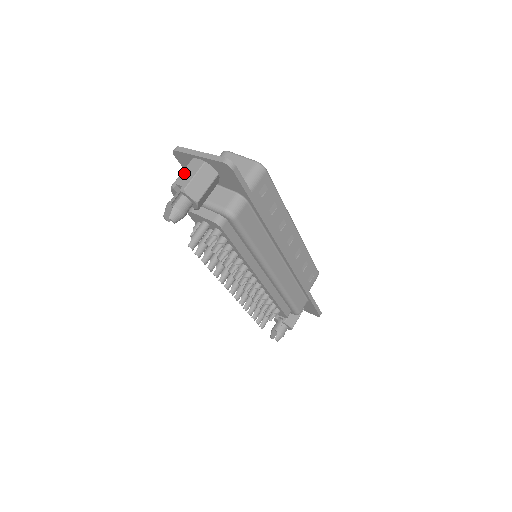
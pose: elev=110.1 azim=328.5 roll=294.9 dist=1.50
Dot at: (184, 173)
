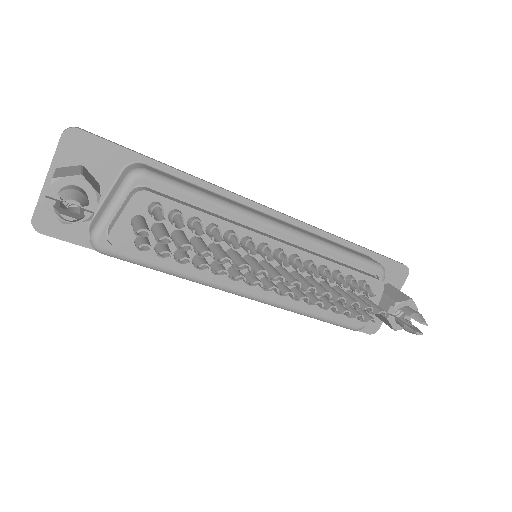
Dot at: occluded
